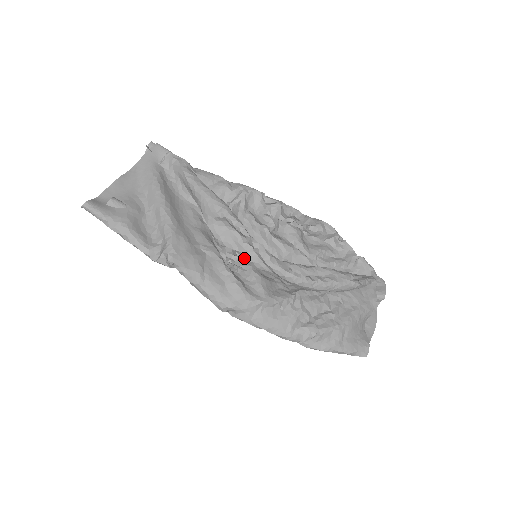
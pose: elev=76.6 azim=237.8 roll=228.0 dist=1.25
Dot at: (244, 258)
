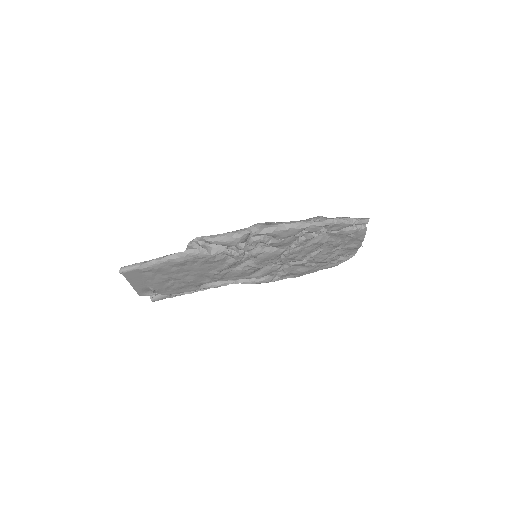
Dot at: occluded
